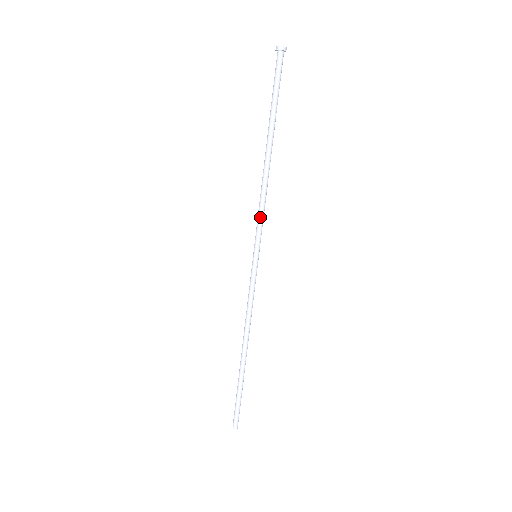
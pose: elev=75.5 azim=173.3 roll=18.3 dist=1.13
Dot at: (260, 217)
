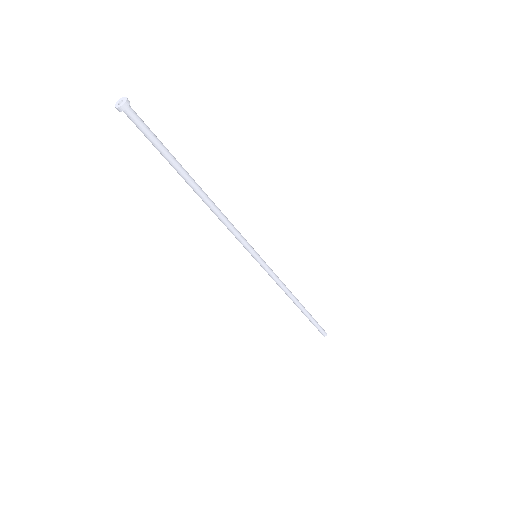
Dot at: (234, 235)
